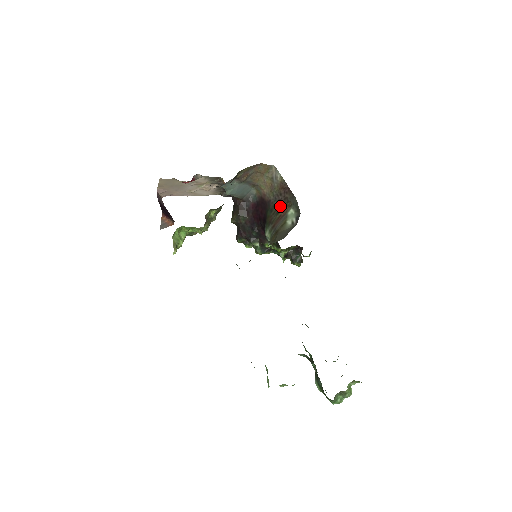
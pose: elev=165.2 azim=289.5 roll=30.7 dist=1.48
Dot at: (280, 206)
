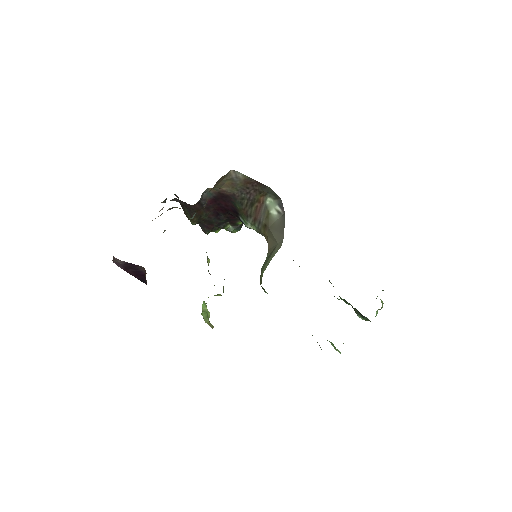
Dot at: (252, 198)
